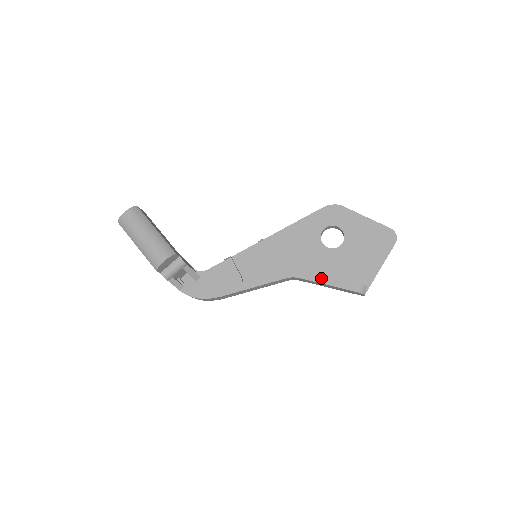
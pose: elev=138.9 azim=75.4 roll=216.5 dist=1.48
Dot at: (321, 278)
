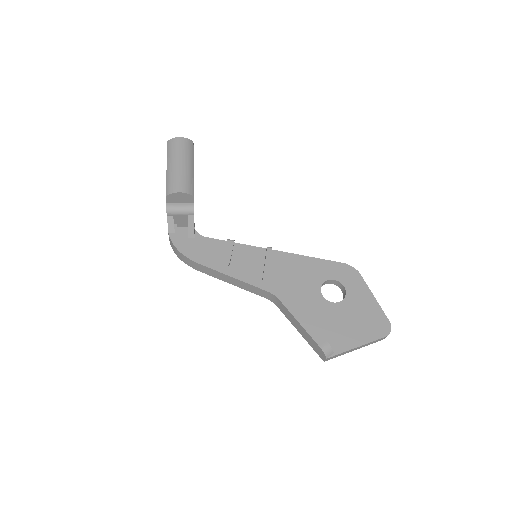
Dot at: (298, 314)
